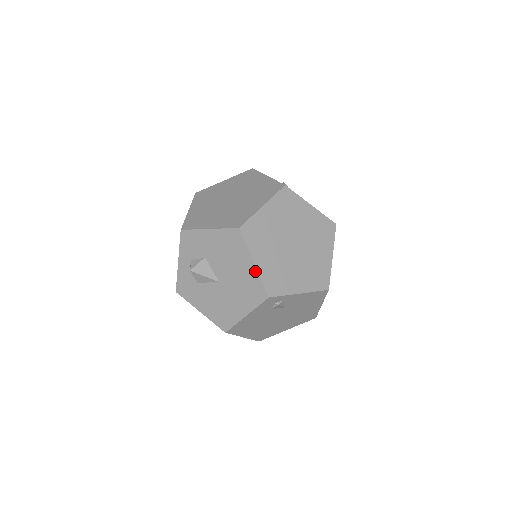
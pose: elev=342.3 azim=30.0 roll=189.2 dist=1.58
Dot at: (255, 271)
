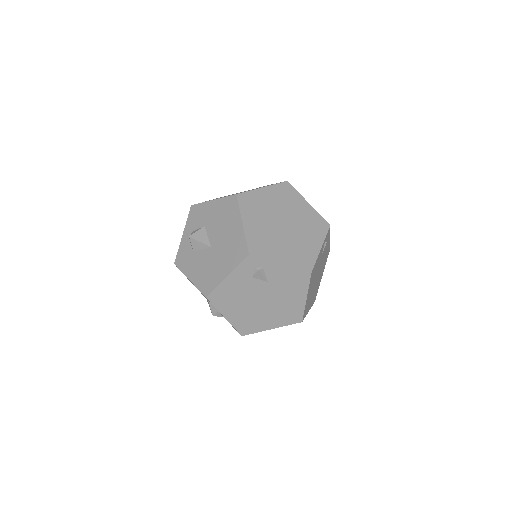
Dot at: (242, 231)
